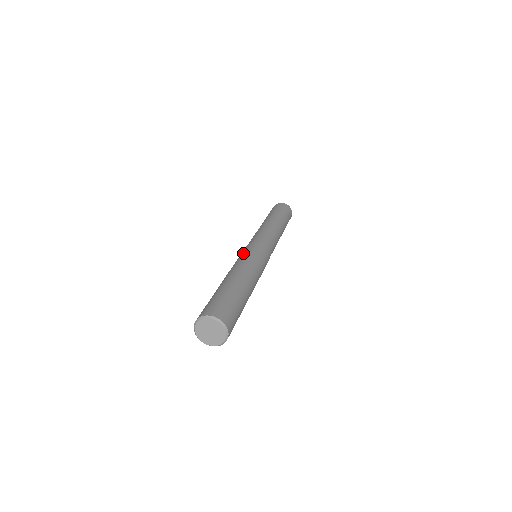
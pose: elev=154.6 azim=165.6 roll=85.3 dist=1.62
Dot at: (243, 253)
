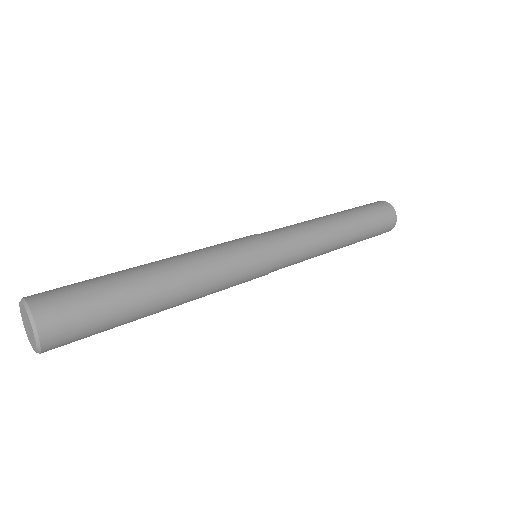
Dot at: (233, 247)
